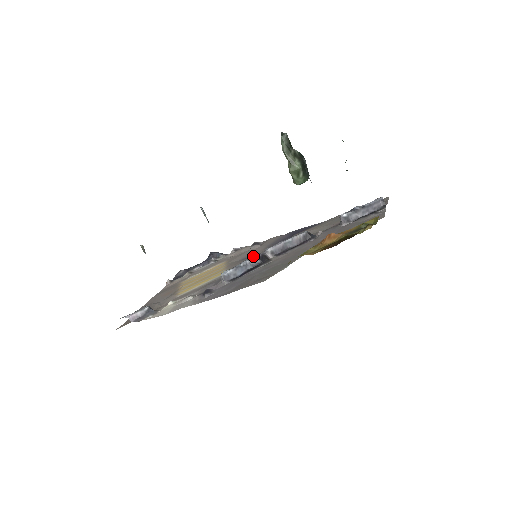
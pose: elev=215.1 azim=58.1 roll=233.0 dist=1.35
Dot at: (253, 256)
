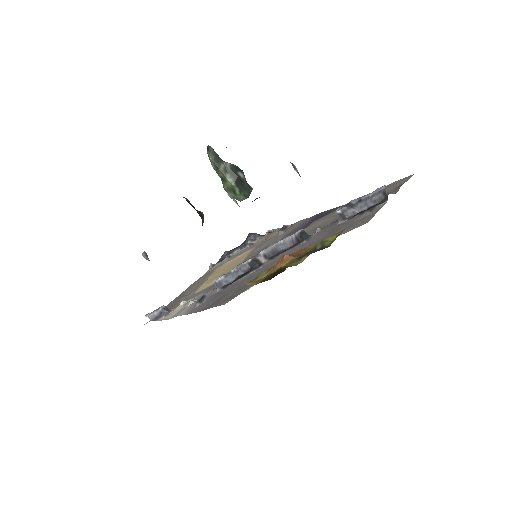
Dot at: (246, 260)
